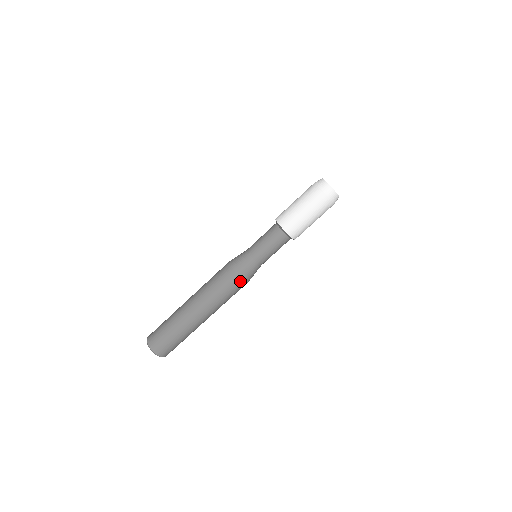
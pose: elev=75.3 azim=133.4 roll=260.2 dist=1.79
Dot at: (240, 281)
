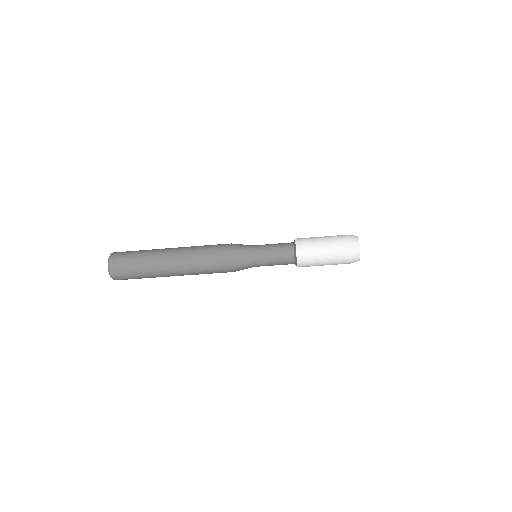
Dot at: (228, 265)
